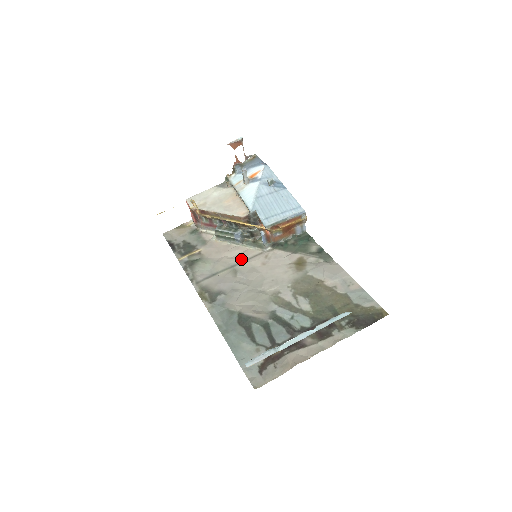
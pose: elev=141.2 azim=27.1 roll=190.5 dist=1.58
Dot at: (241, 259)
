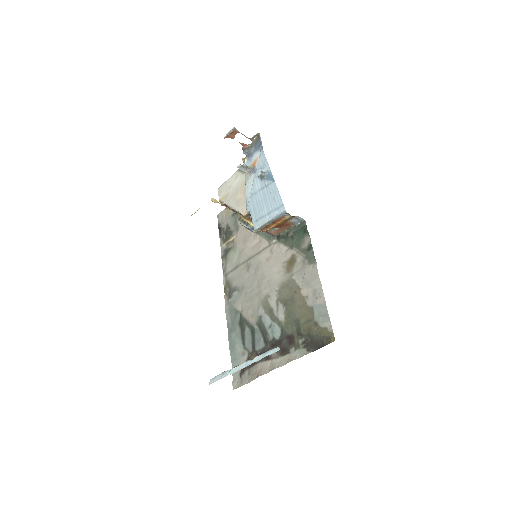
Dot at: (255, 252)
